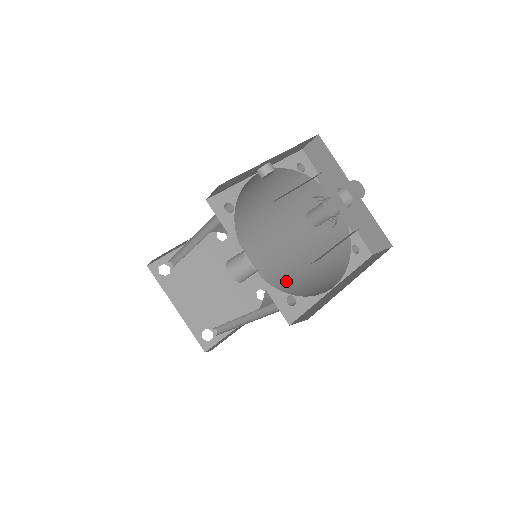
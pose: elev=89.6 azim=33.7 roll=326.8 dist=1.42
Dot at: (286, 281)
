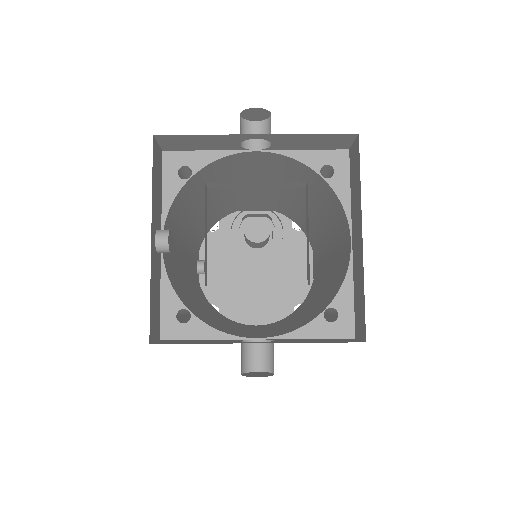
Dot at: (303, 216)
